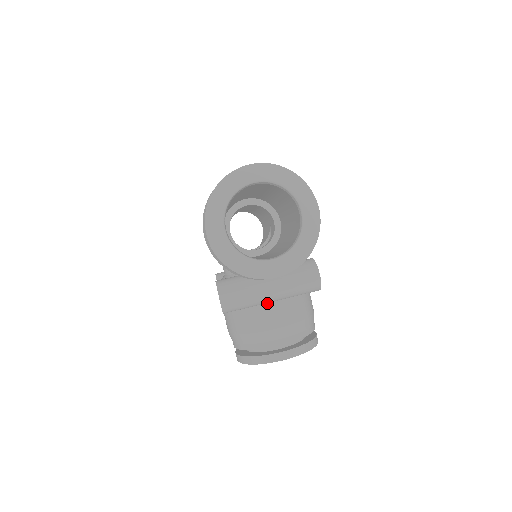
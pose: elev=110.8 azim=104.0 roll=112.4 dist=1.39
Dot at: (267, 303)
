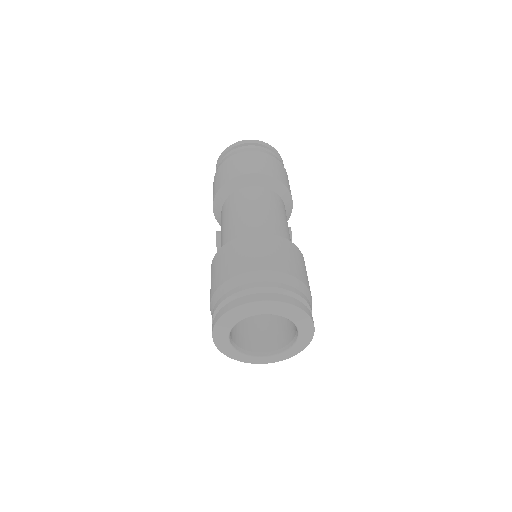
Dot at: occluded
